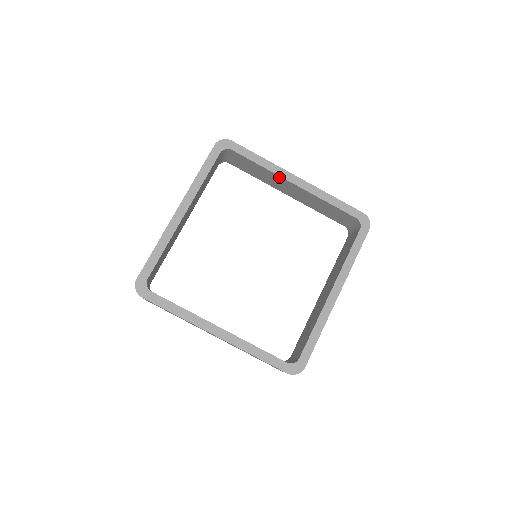
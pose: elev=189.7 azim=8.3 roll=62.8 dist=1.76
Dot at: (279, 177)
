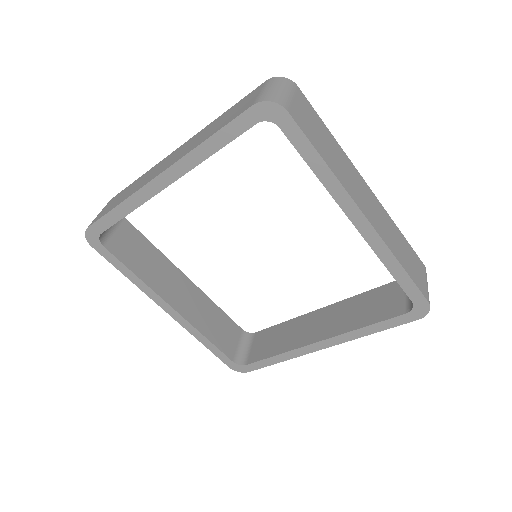
Dot at: (338, 200)
